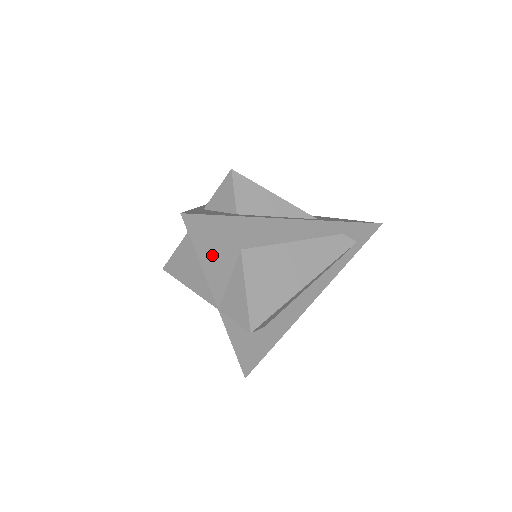
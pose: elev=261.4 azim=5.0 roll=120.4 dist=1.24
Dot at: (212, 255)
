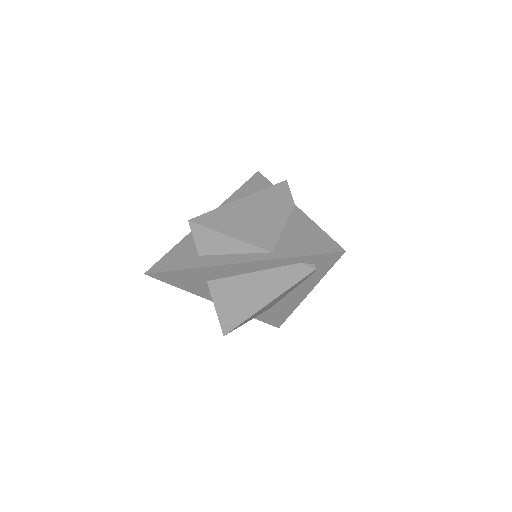
Dot at: (187, 285)
